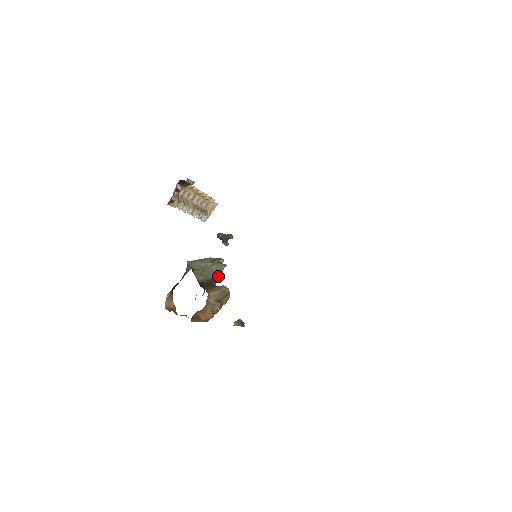
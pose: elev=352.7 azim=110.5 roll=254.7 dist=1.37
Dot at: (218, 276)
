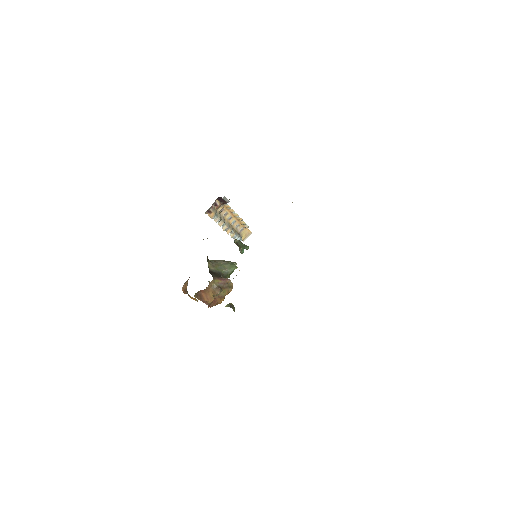
Dot at: (228, 273)
